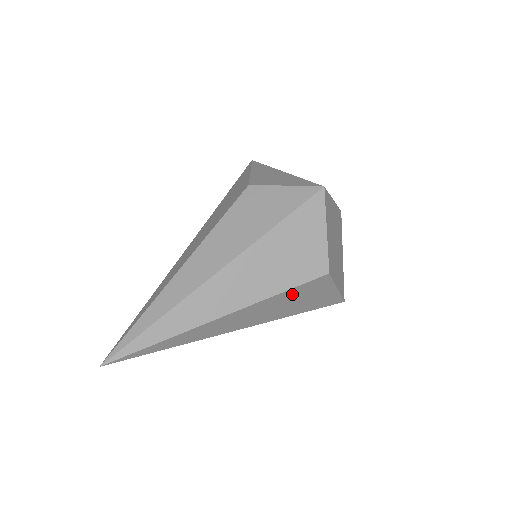
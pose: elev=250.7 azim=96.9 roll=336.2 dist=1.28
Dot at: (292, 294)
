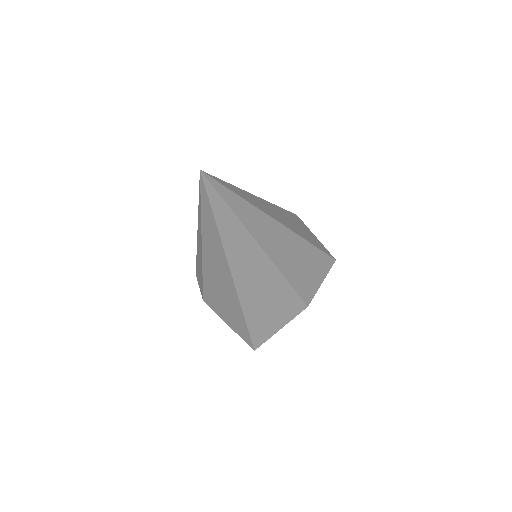
Dot at: (284, 294)
